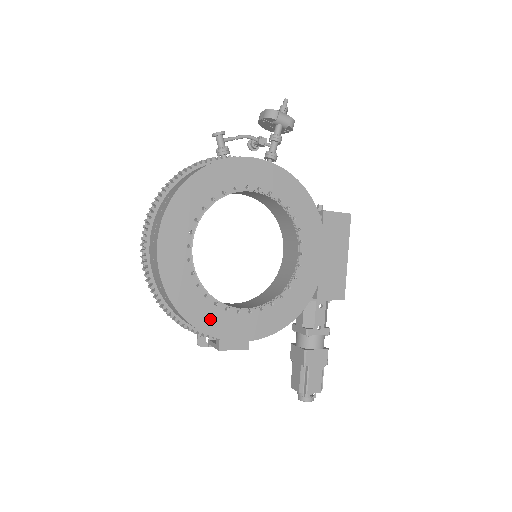
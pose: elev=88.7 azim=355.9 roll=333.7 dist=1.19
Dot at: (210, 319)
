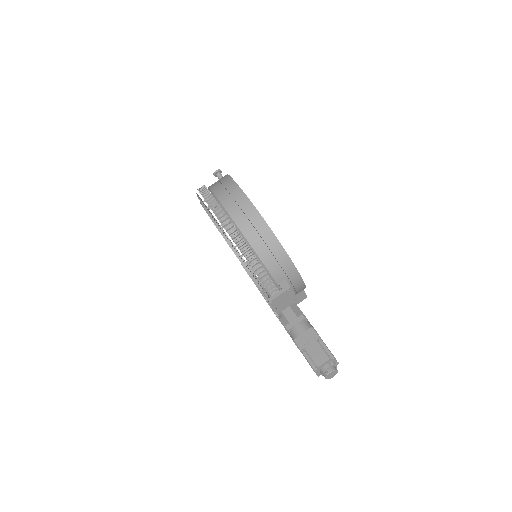
Dot at: occluded
